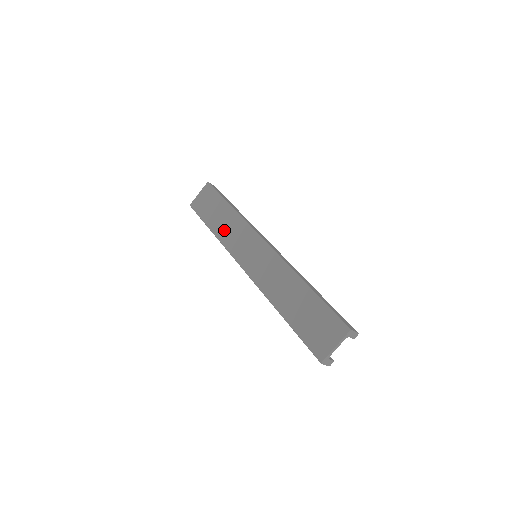
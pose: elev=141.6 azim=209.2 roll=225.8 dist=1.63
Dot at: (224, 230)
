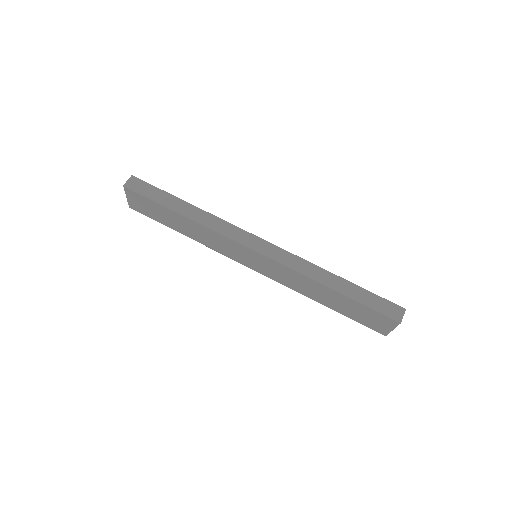
Dot at: (199, 237)
